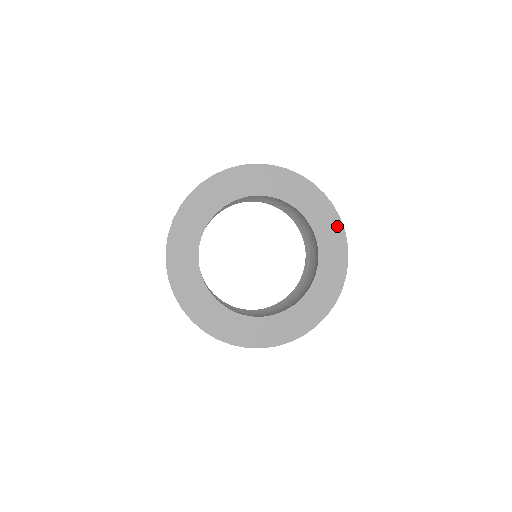
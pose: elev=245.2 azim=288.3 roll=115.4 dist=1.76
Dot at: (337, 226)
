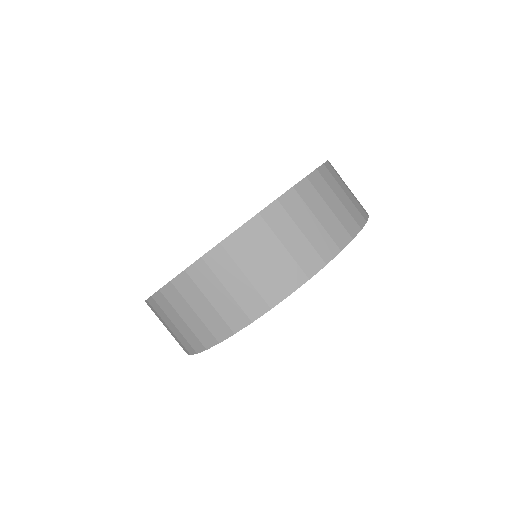
Dot at: occluded
